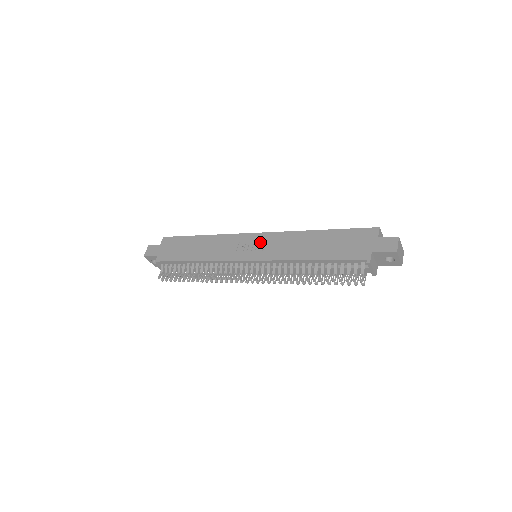
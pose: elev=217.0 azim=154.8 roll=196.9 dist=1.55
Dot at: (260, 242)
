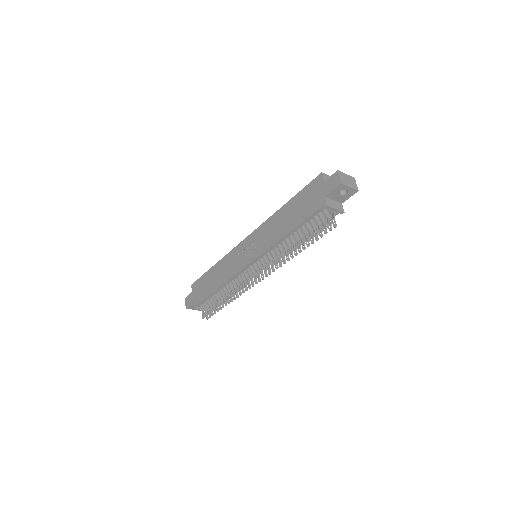
Dot at: (251, 243)
